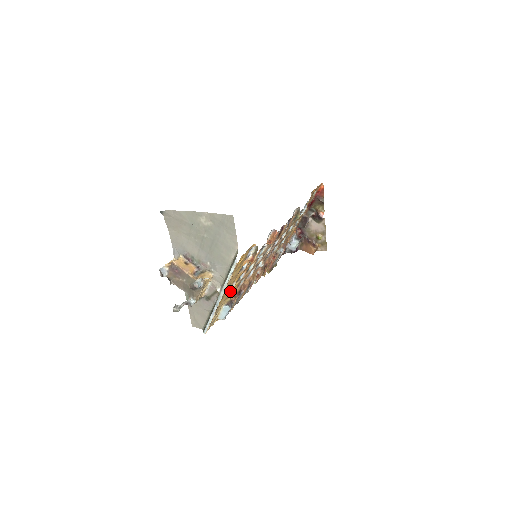
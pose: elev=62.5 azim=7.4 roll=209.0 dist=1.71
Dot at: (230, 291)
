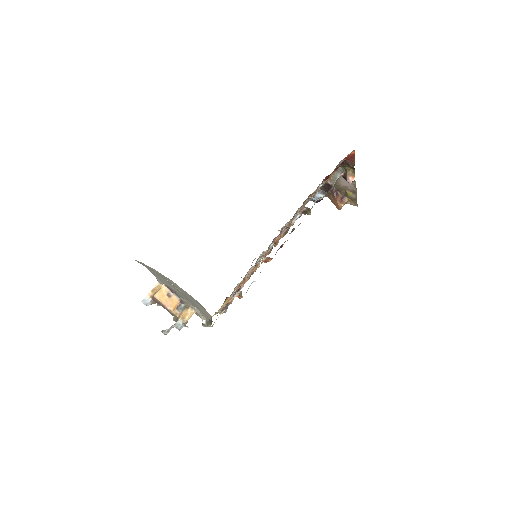
Dot at: occluded
